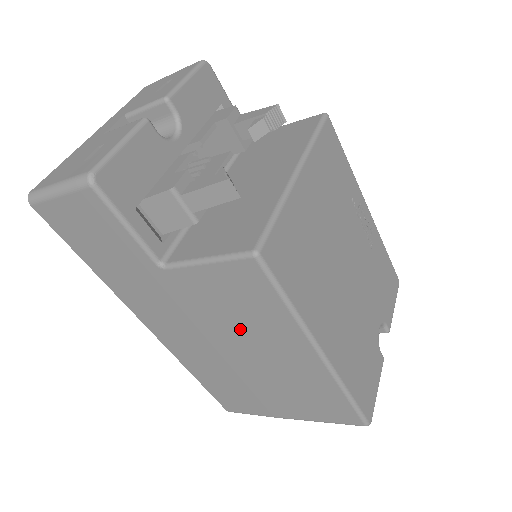
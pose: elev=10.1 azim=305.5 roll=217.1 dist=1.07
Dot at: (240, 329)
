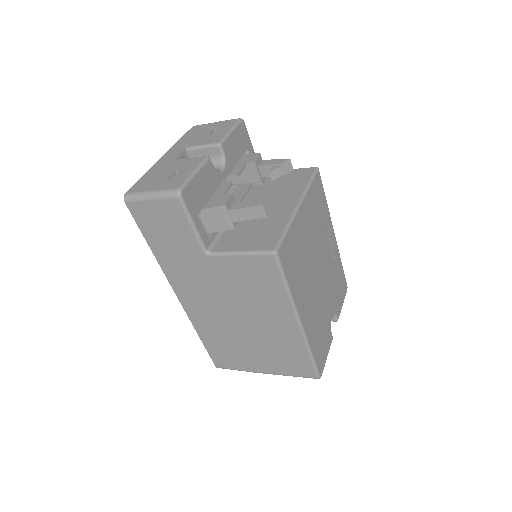
Dot at: (249, 301)
